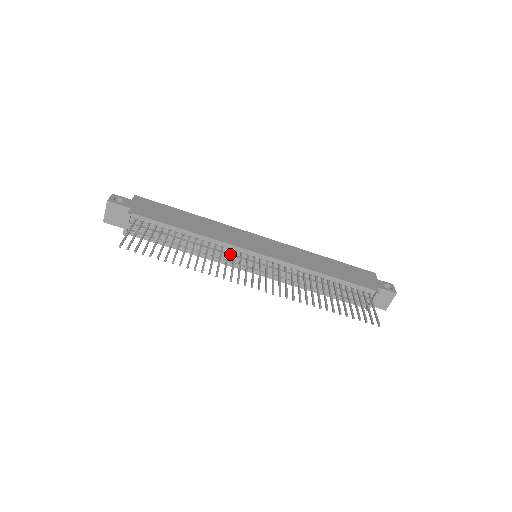
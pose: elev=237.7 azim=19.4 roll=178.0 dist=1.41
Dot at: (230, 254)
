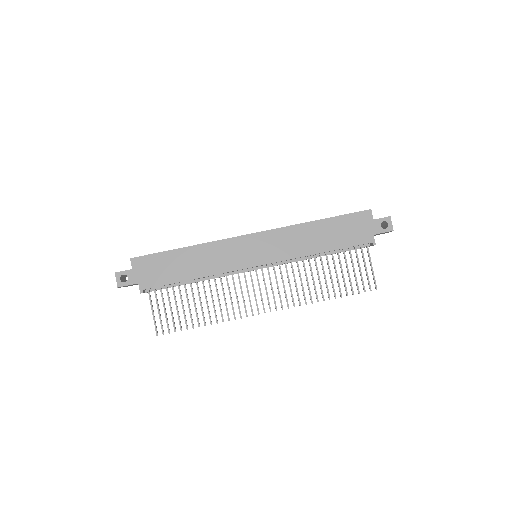
Dot at: (235, 273)
